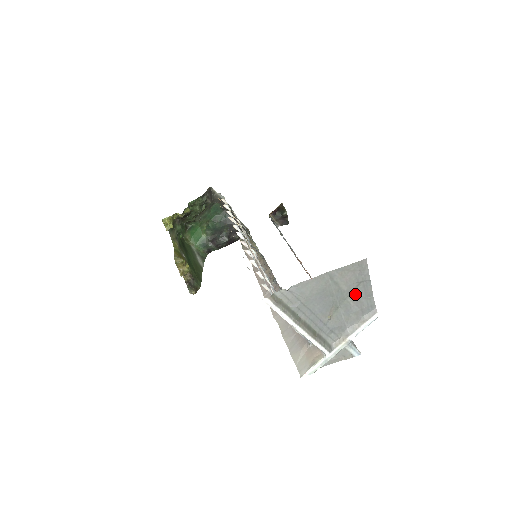
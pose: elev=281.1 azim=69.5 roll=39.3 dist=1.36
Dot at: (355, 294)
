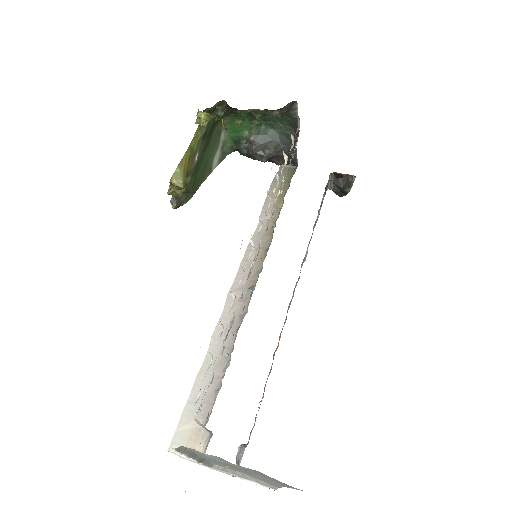
Dot at: (268, 478)
